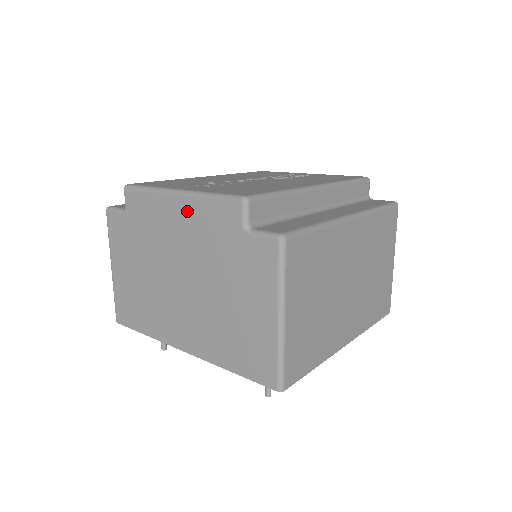
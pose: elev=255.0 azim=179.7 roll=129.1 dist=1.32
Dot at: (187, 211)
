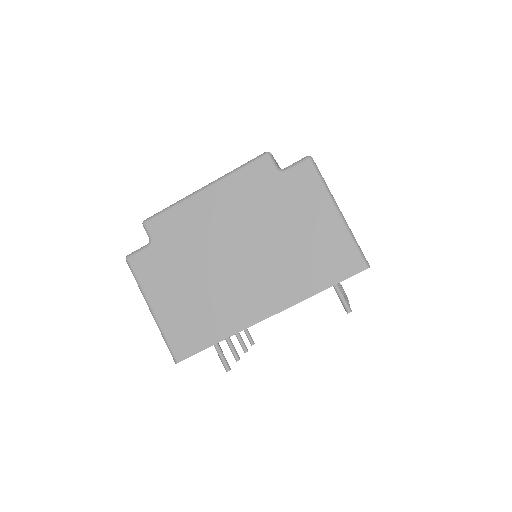
Dot at: (221, 194)
